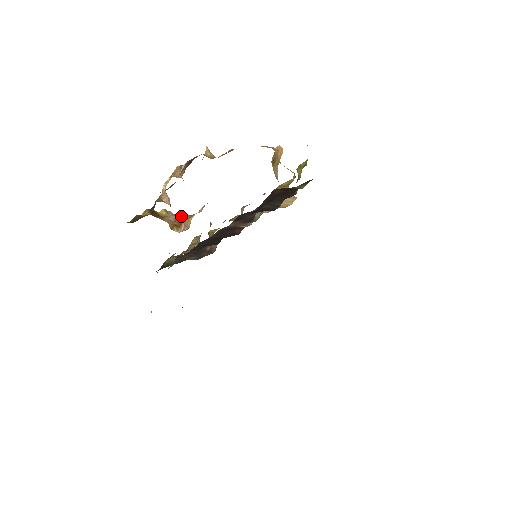
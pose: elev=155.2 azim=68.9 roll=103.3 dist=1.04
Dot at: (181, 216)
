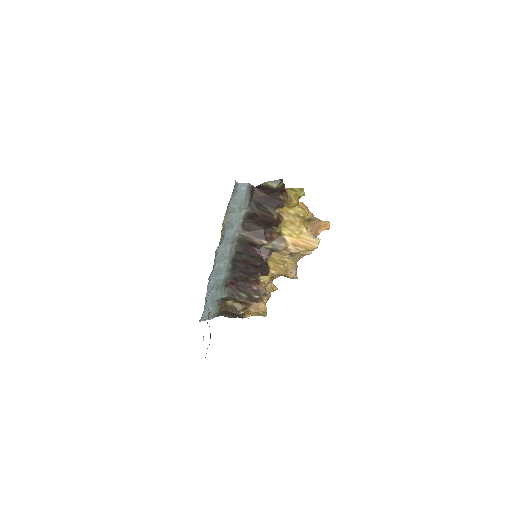
Dot at: occluded
